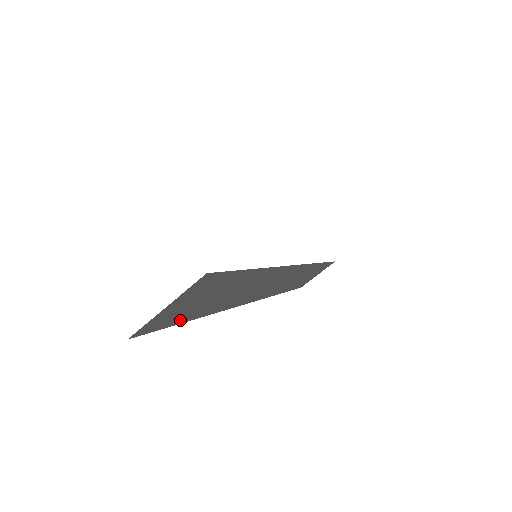
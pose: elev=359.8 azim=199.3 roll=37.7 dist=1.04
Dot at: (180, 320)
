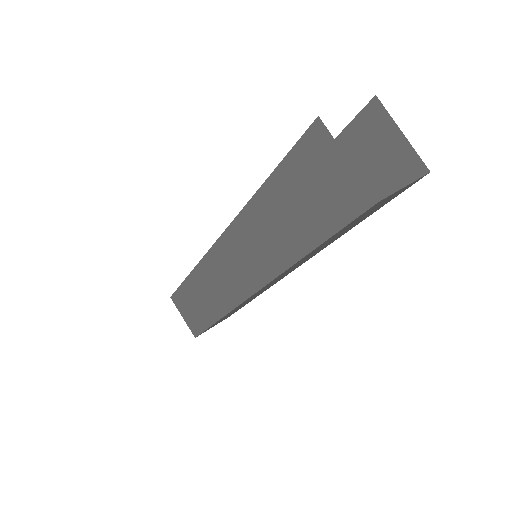
Dot at: (339, 232)
